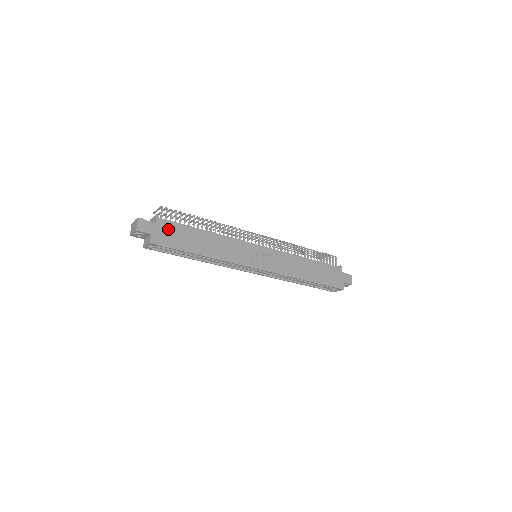
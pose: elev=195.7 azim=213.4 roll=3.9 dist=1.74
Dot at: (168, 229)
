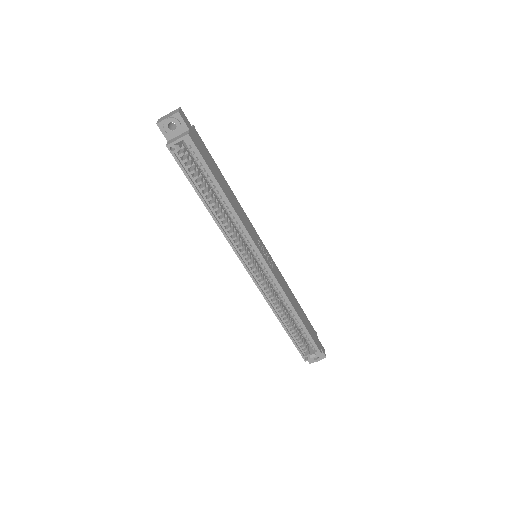
Dot at: (202, 145)
